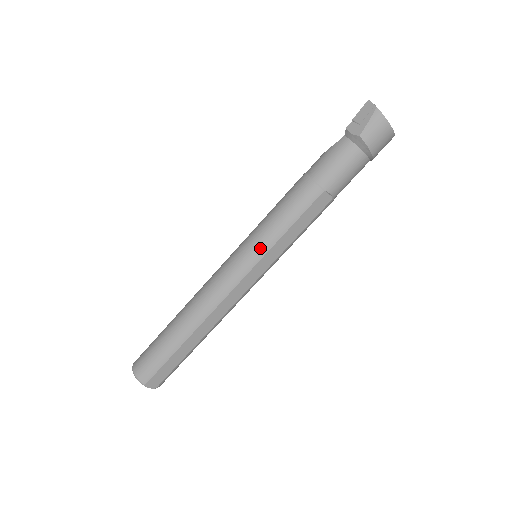
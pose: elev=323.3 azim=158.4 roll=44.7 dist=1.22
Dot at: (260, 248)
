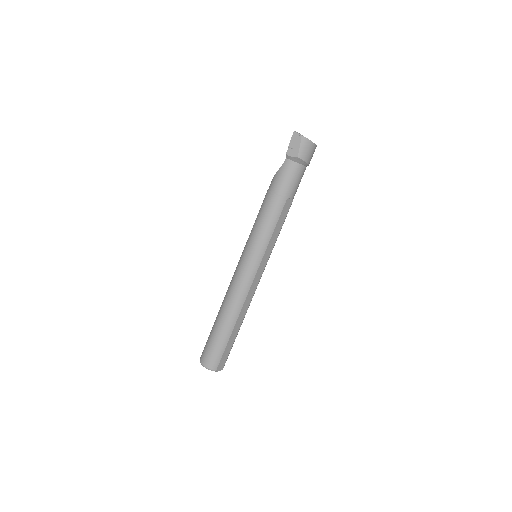
Dot at: (260, 251)
